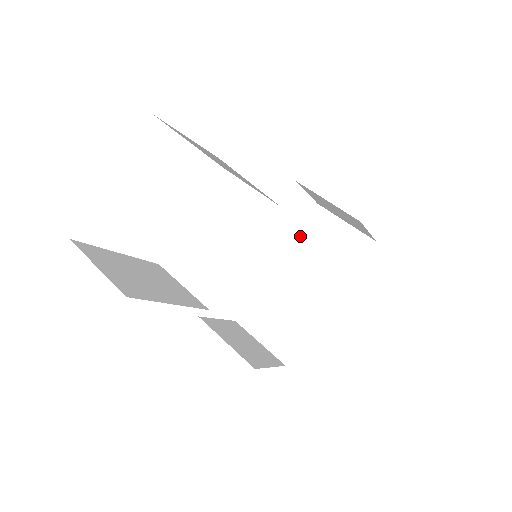
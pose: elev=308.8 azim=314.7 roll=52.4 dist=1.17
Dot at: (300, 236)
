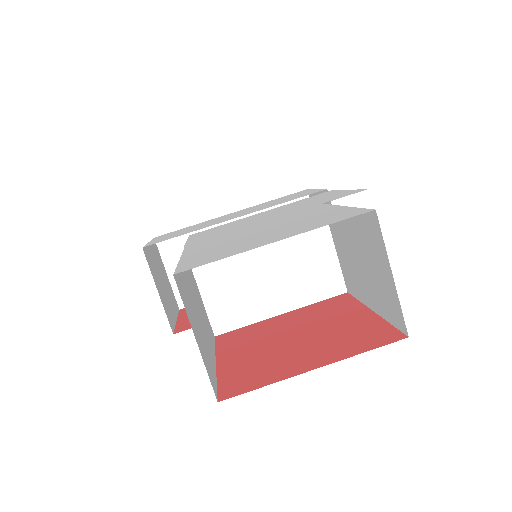
Dot at: occluded
